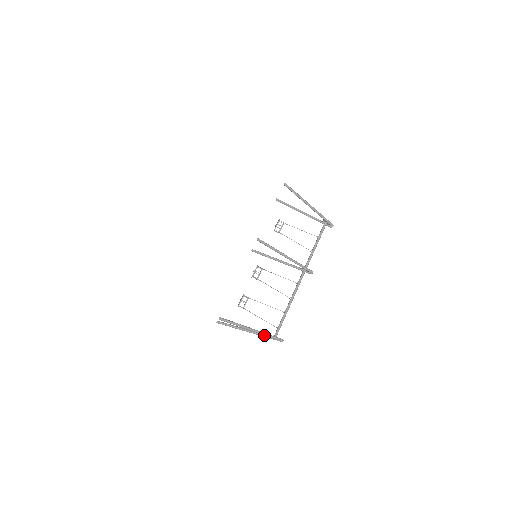
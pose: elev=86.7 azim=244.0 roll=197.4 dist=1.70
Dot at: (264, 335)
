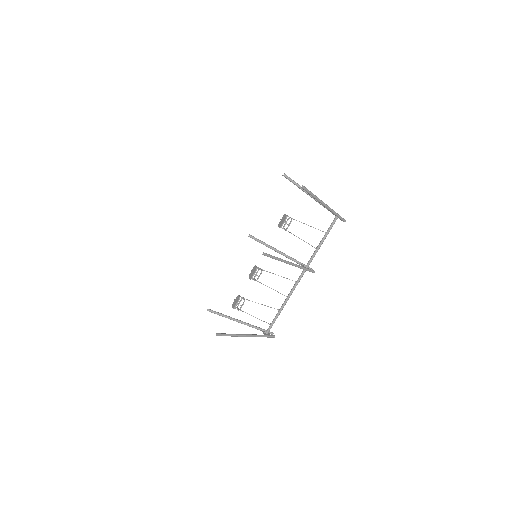
Dot at: occluded
